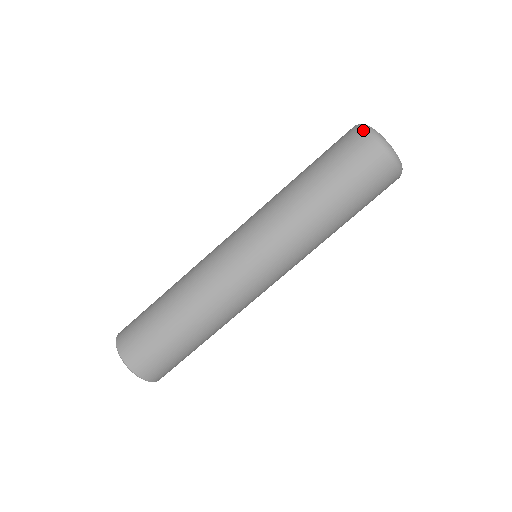
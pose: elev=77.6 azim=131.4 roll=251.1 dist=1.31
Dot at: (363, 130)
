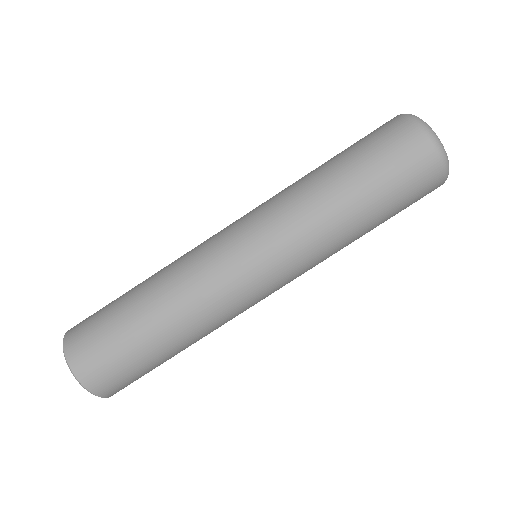
Dot at: (399, 115)
